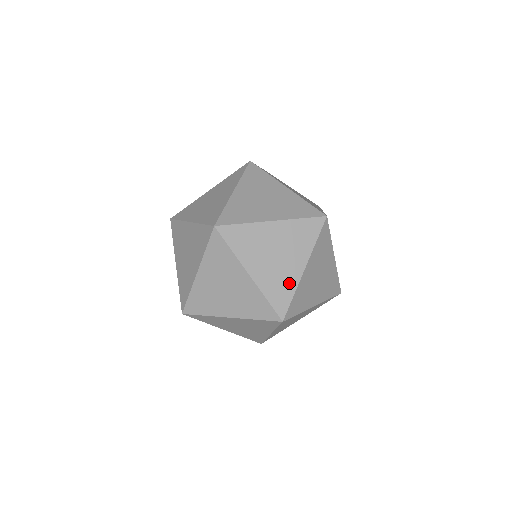
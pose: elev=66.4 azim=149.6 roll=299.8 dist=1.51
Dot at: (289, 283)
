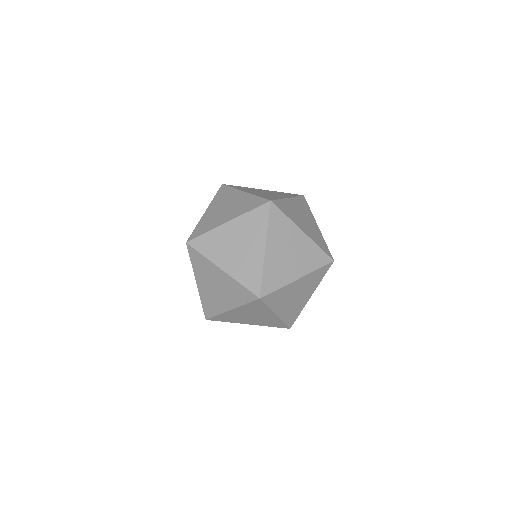
Dot at: (299, 308)
